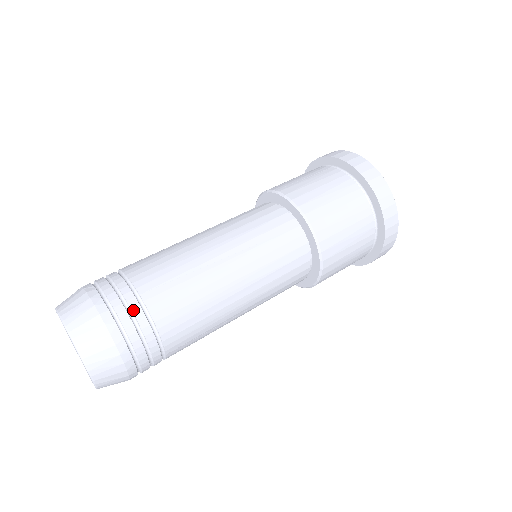
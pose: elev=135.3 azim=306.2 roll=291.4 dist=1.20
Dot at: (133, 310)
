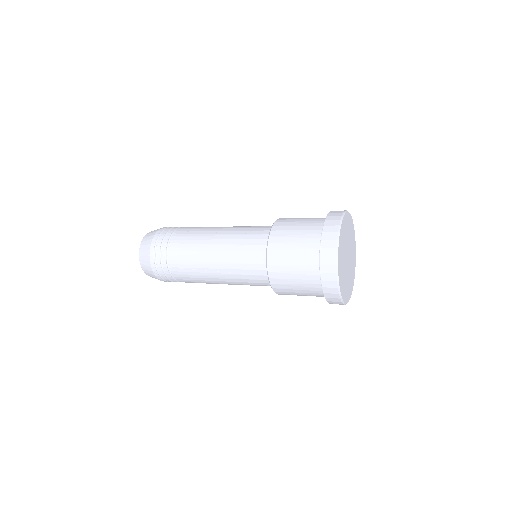
Dot at: (167, 235)
